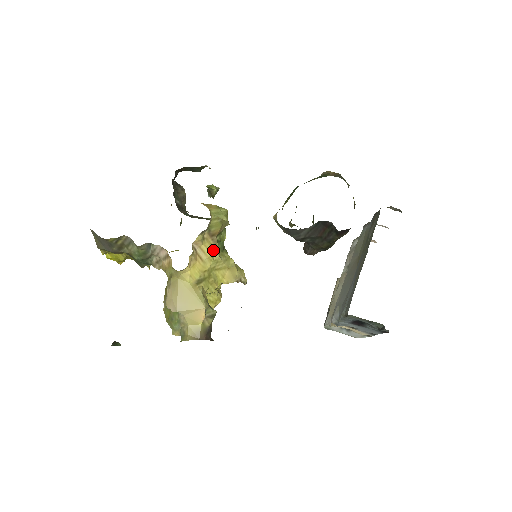
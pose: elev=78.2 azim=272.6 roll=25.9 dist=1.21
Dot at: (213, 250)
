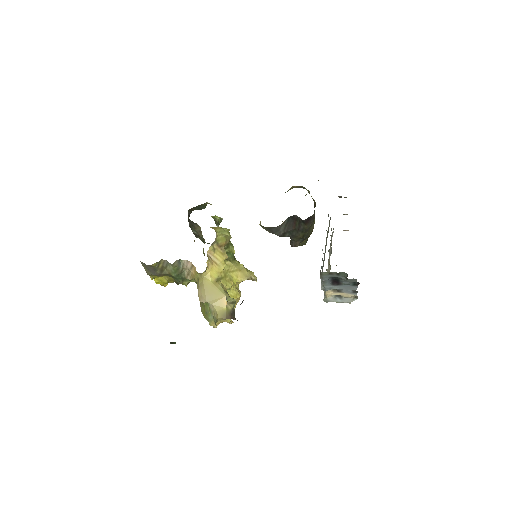
Dot at: (223, 256)
